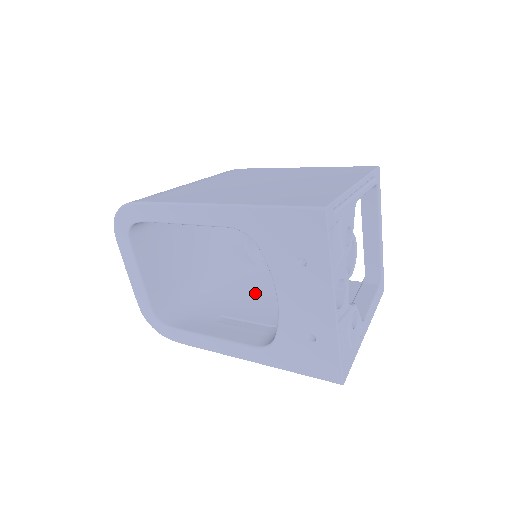
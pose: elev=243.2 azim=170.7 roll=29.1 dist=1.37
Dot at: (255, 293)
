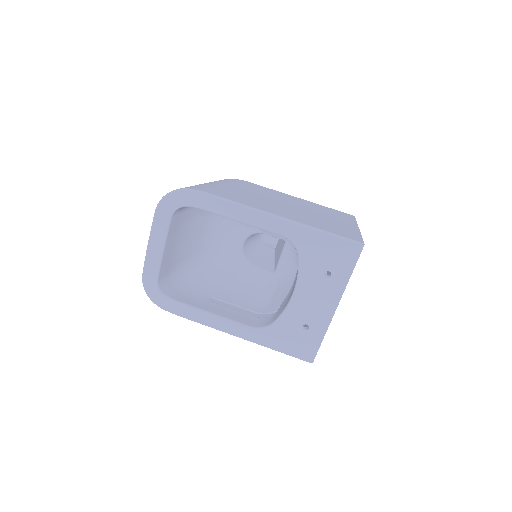
Dot at: (239, 284)
